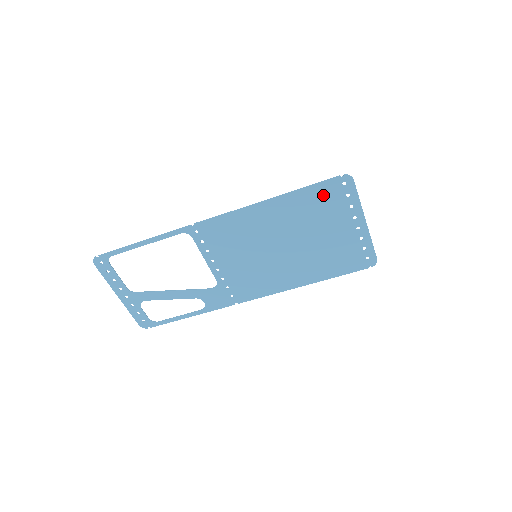
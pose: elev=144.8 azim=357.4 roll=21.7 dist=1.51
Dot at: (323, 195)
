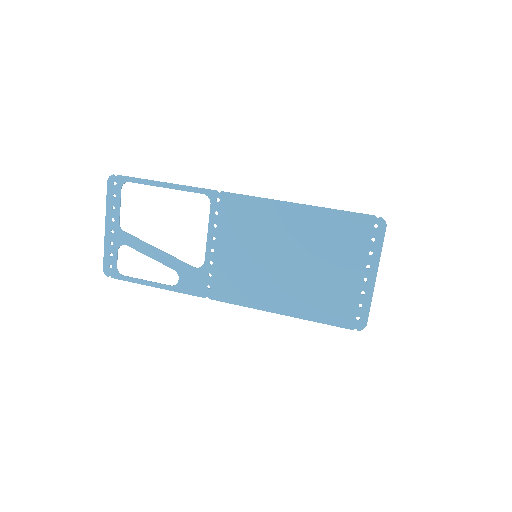
Dot at: (351, 227)
